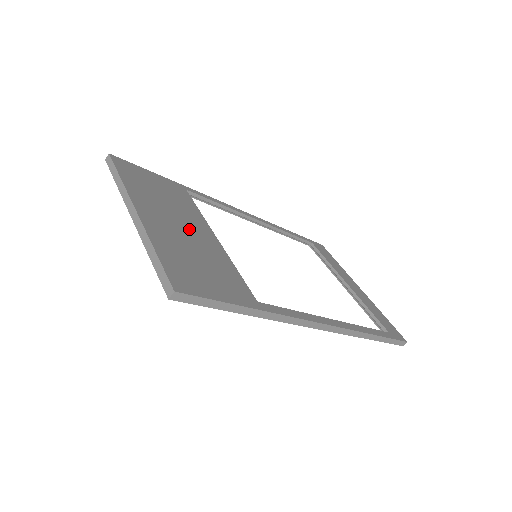
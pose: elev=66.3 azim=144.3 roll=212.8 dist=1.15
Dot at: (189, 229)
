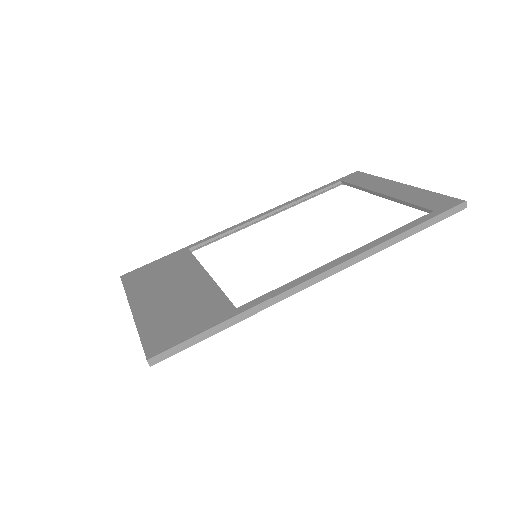
Dot at: (179, 288)
